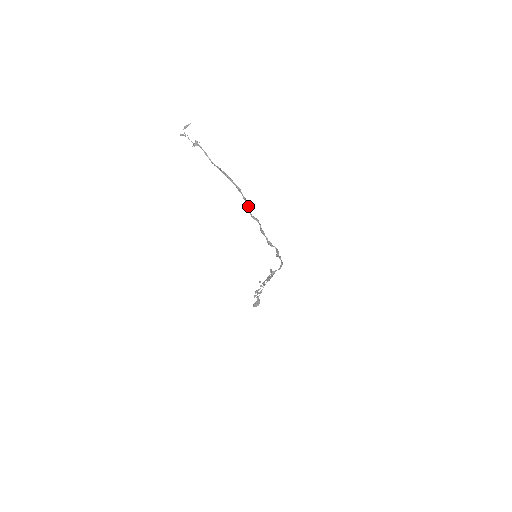
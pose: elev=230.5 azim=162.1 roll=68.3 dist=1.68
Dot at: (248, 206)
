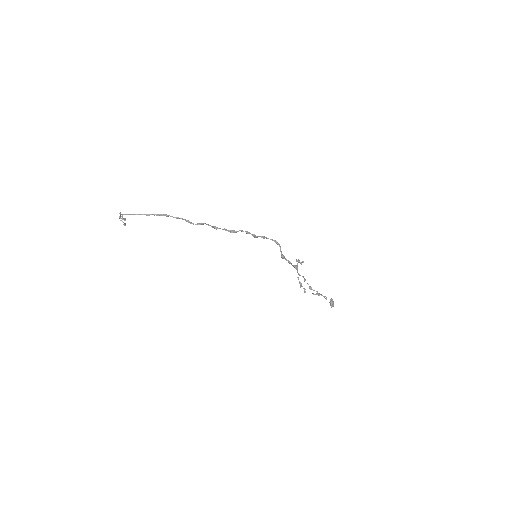
Dot at: (186, 221)
